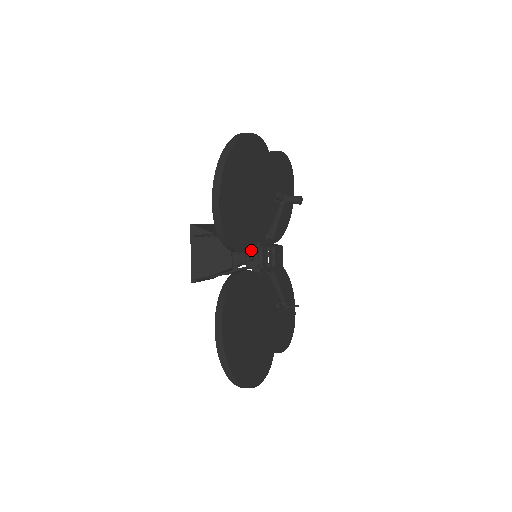
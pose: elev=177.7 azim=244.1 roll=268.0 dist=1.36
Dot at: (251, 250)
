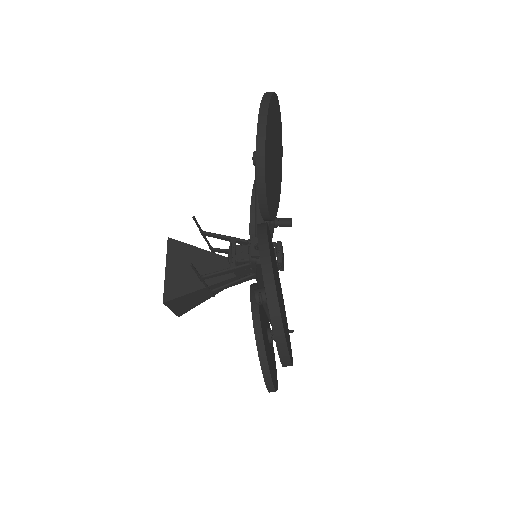
Dot at: occluded
